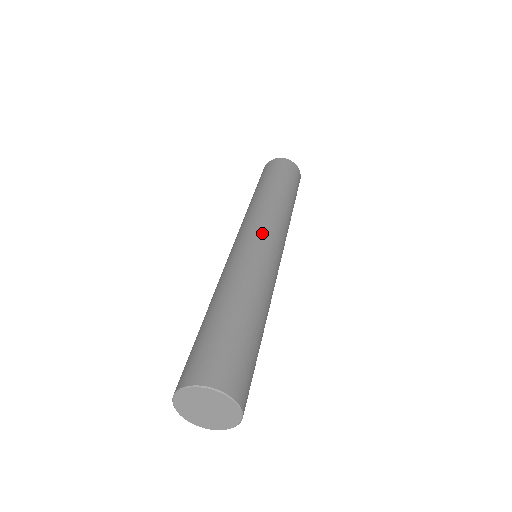
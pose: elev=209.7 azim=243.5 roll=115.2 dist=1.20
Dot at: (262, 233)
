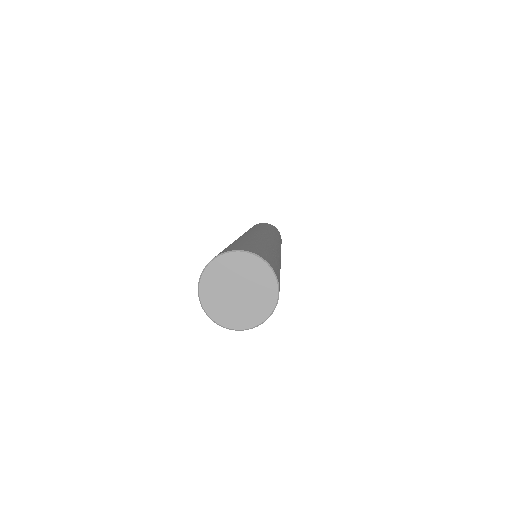
Dot at: (267, 233)
